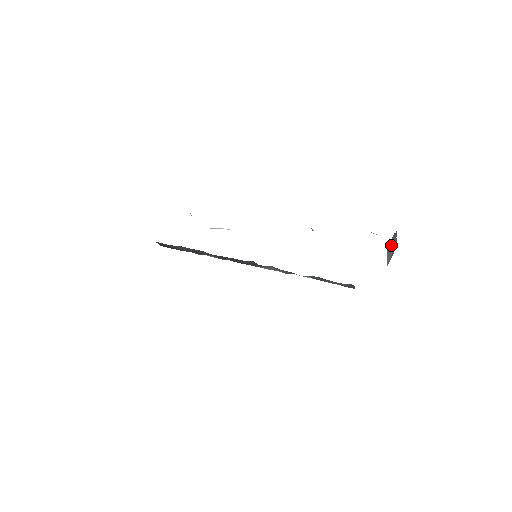
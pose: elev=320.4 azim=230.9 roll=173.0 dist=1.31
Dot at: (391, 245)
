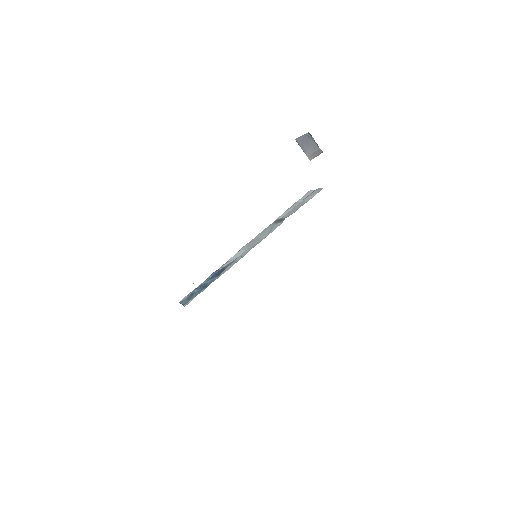
Dot at: (306, 143)
